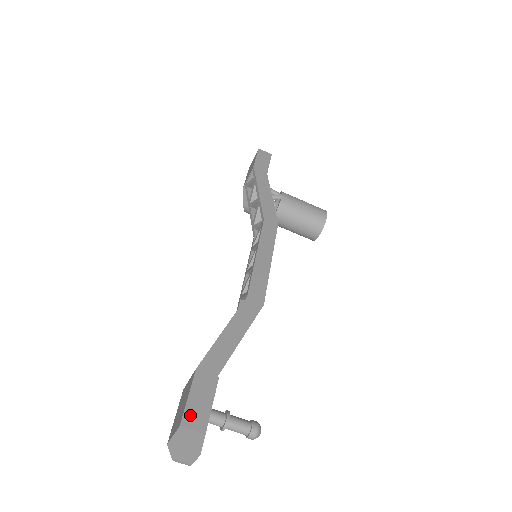
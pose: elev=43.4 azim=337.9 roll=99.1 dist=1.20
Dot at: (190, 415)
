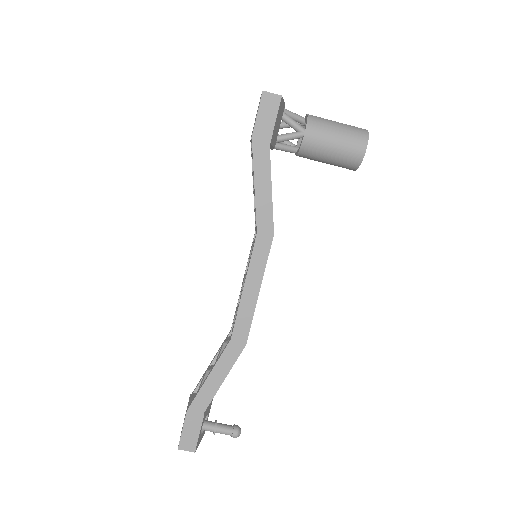
Dot at: (184, 442)
